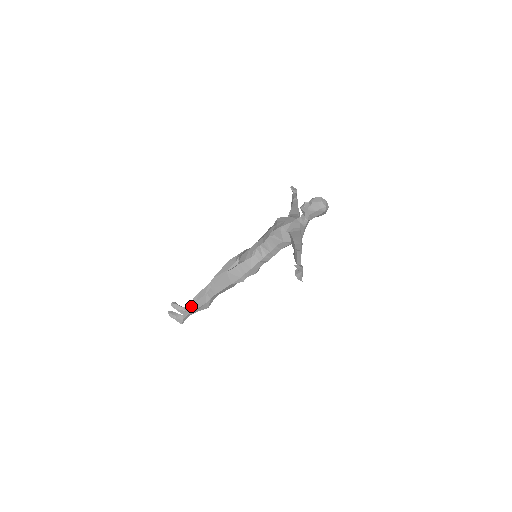
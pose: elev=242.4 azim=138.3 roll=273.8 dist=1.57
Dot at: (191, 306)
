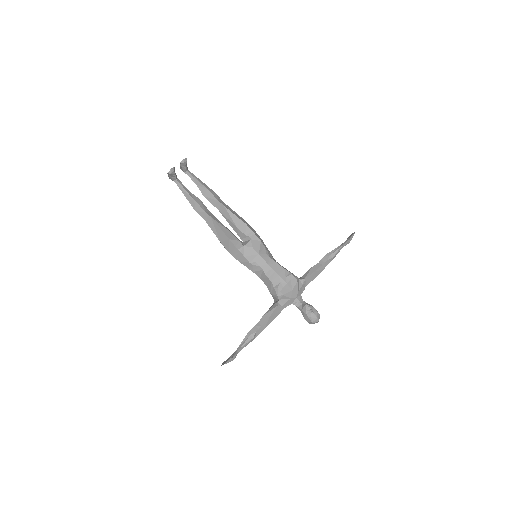
Dot at: (191, 178)
